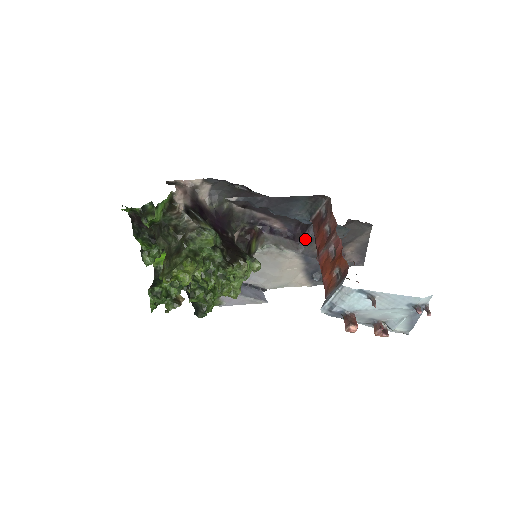
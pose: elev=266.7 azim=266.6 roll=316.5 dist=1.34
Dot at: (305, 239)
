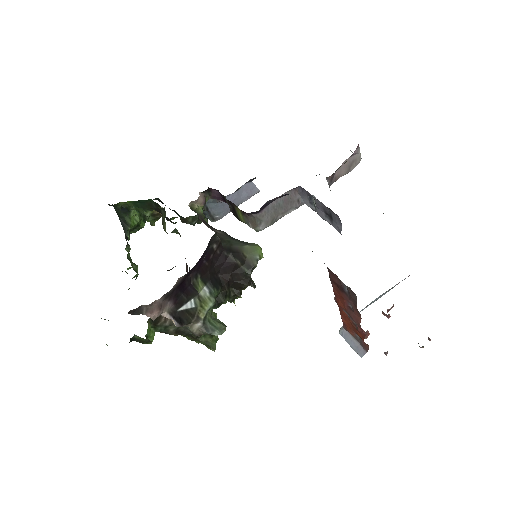
Dot at: (308, 196)
